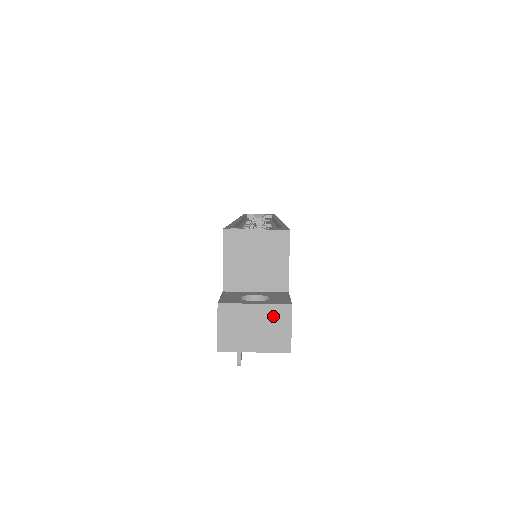
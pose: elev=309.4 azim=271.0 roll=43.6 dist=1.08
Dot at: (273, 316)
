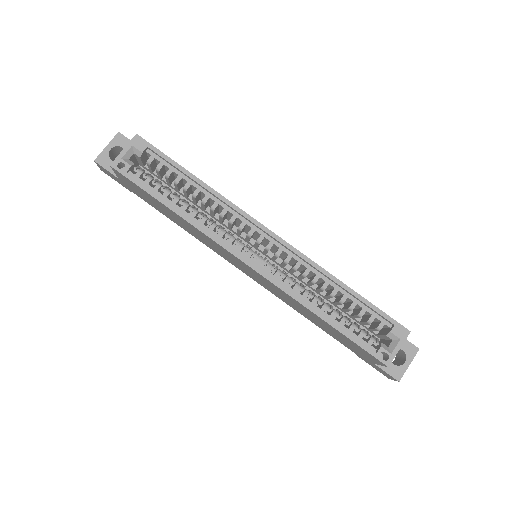
Dot at: (412, 357)
